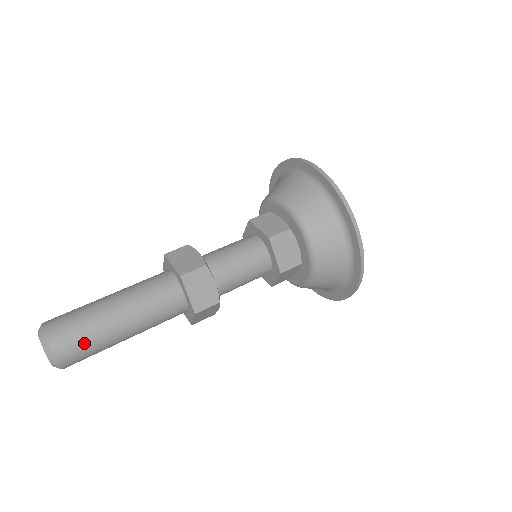
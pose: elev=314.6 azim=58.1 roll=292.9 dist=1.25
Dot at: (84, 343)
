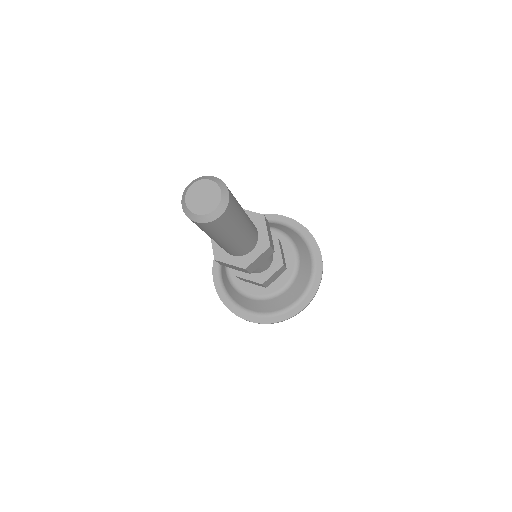
Dot at: occluded
